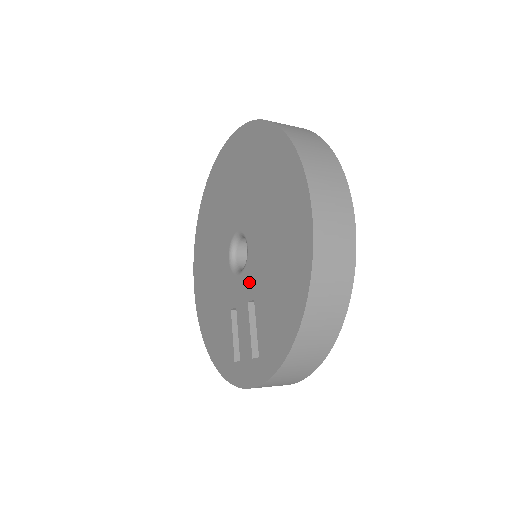
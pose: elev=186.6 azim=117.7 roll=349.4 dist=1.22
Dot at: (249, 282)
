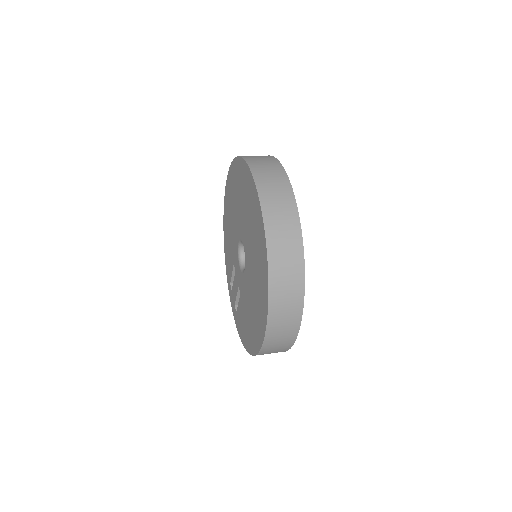
Dot at: (241, 283)
